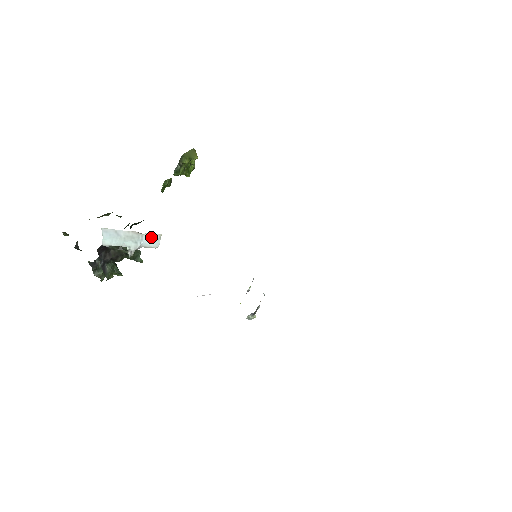
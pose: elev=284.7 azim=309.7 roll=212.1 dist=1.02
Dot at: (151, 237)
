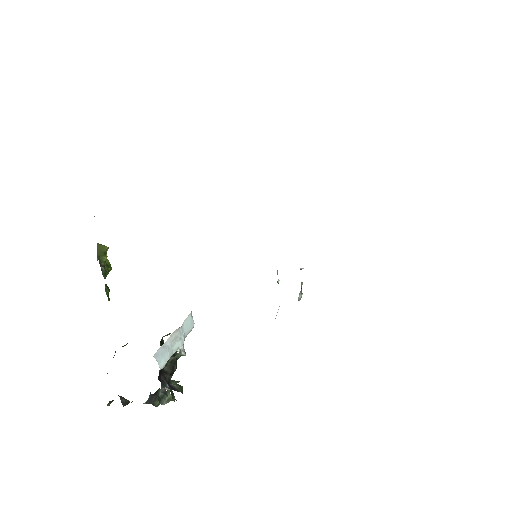
Dot at: (187, 322)
